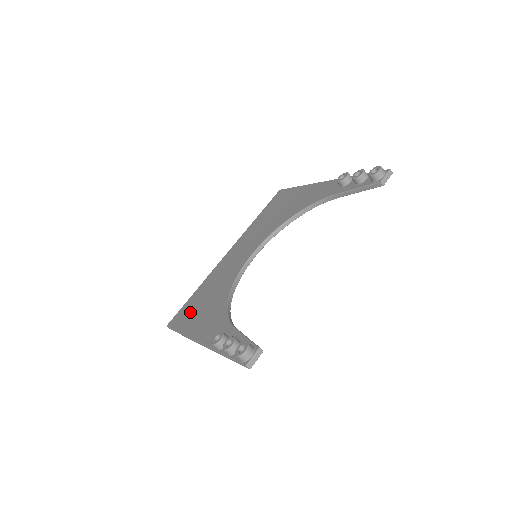
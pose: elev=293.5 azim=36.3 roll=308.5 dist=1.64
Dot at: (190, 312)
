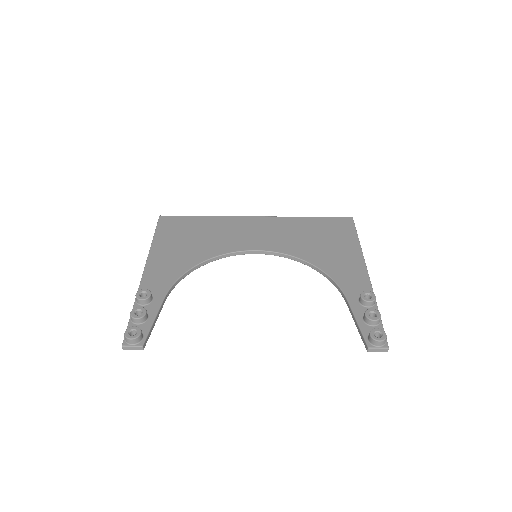
Dot at: (178, 231)
